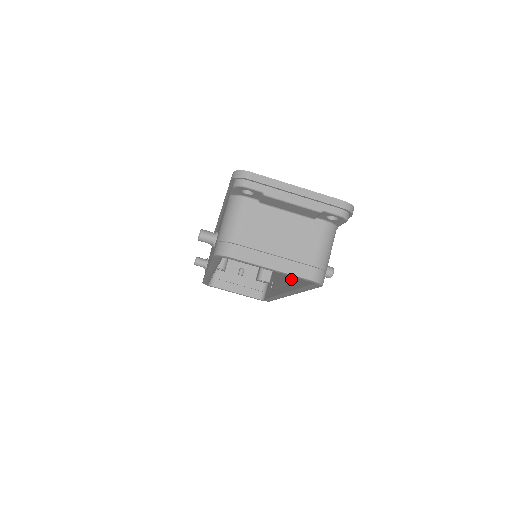
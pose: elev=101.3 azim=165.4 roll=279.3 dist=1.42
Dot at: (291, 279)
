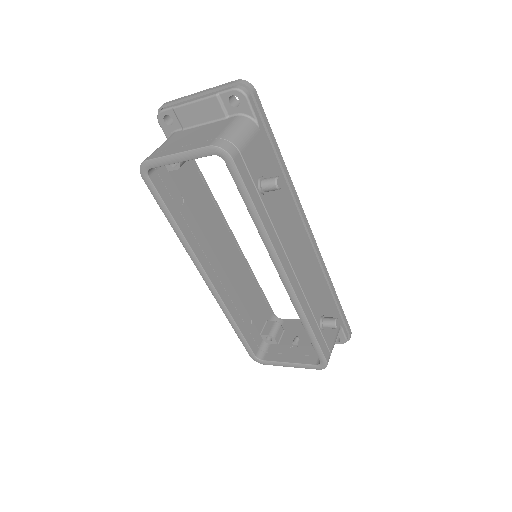
Dot at: occluded
